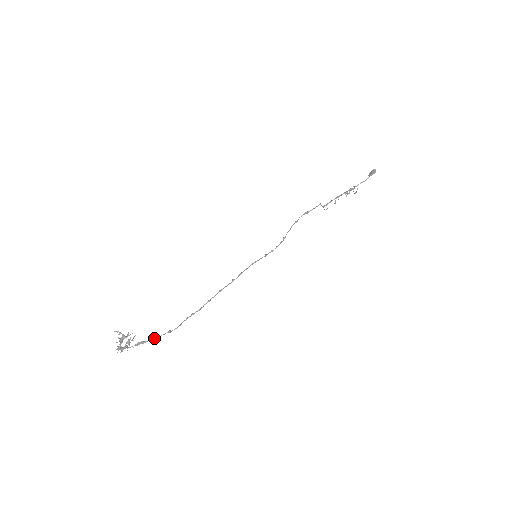
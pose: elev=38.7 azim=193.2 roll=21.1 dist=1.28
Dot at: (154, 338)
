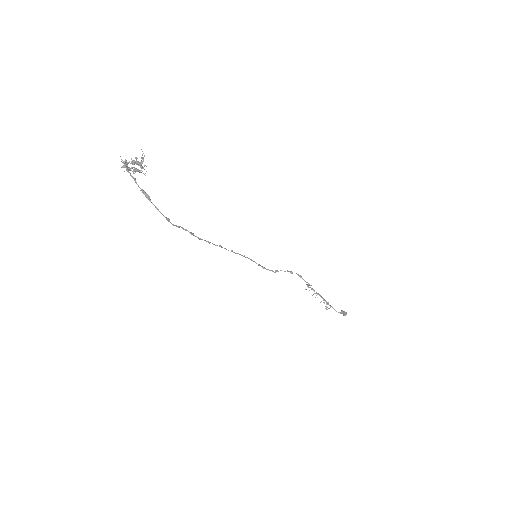
Dot at: (157, 208)
